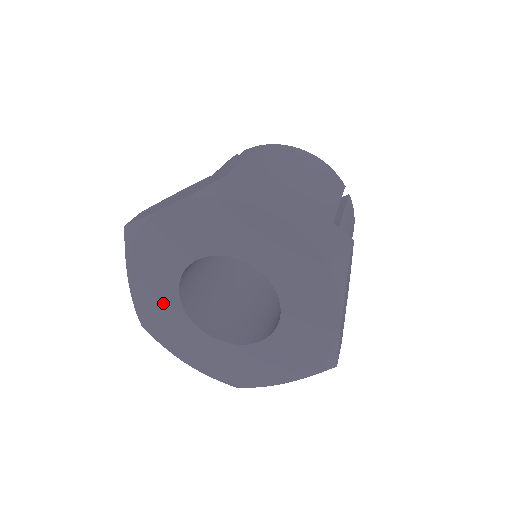
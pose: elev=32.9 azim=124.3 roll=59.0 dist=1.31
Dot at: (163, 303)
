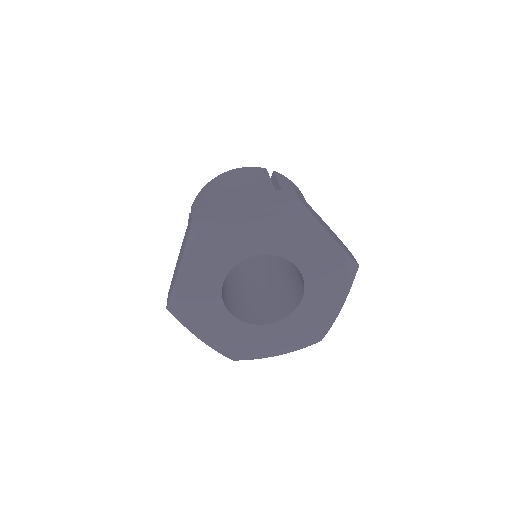
Dot at: (230, 331)
